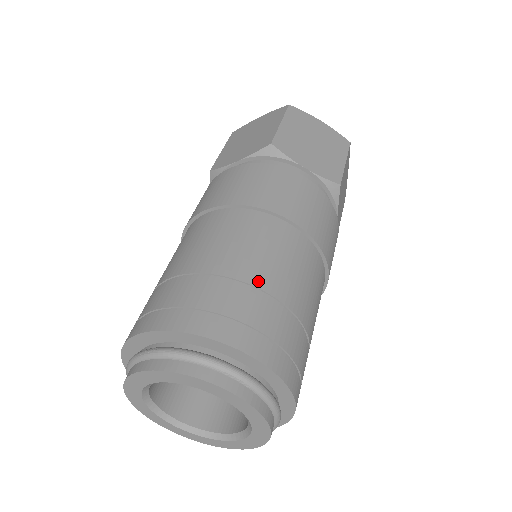
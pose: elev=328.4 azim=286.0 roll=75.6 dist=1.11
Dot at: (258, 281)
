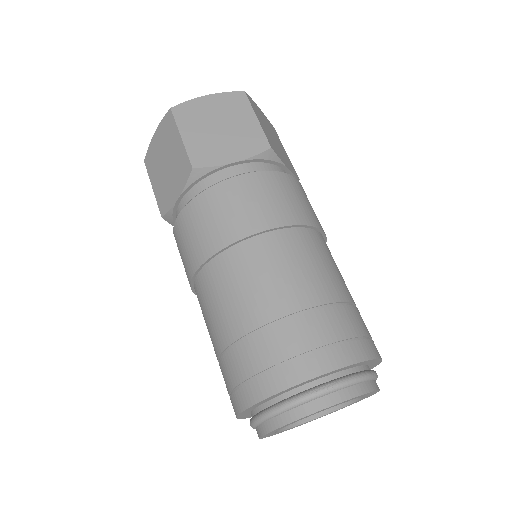
Dot at: (350, 297)
